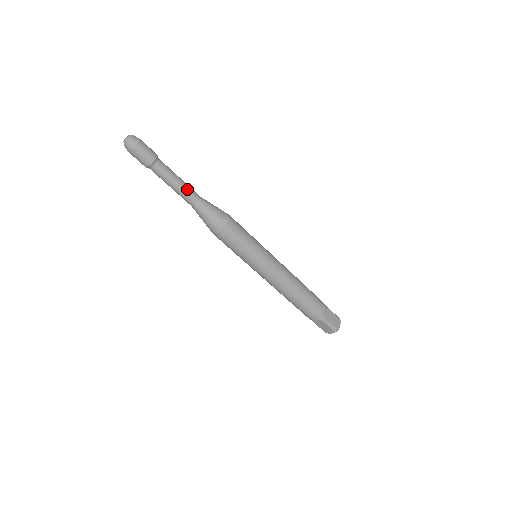
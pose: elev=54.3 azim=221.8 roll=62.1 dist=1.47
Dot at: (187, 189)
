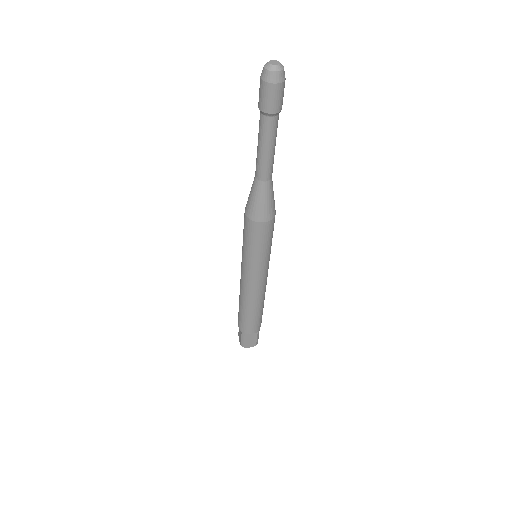
Dot at: occluded
